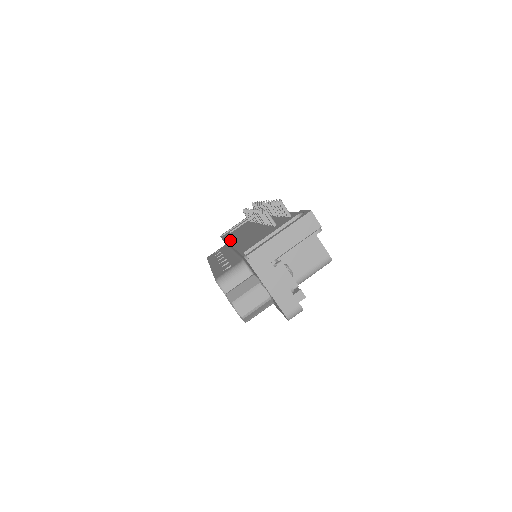
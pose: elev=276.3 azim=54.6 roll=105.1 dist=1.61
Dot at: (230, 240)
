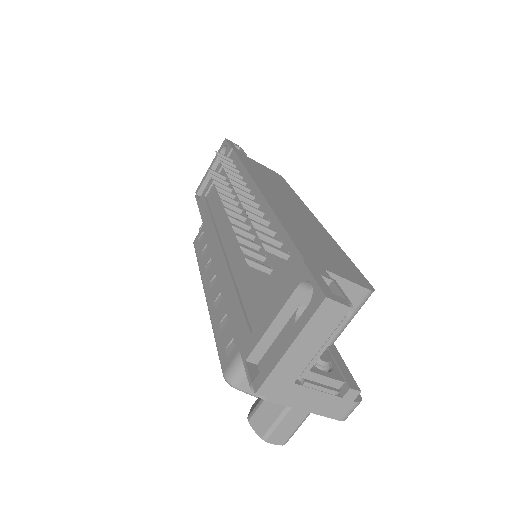
Dot at: (212, 246)
